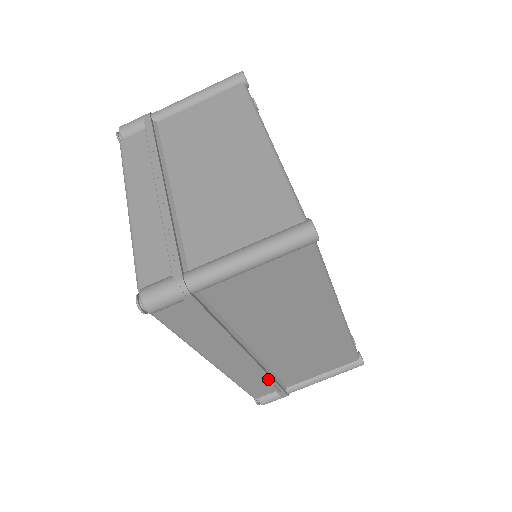
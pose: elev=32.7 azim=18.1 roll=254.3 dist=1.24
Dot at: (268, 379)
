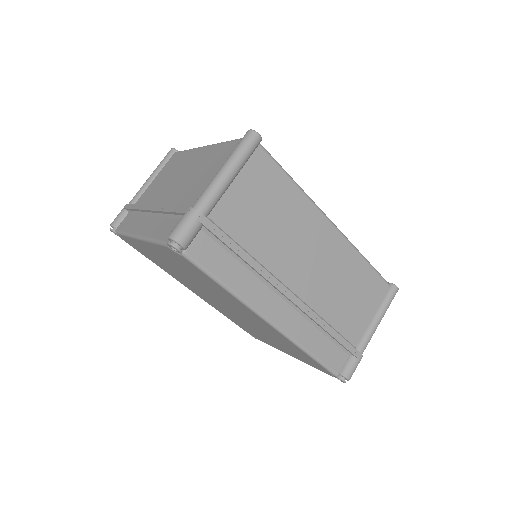
Dot at: (327, 328)
